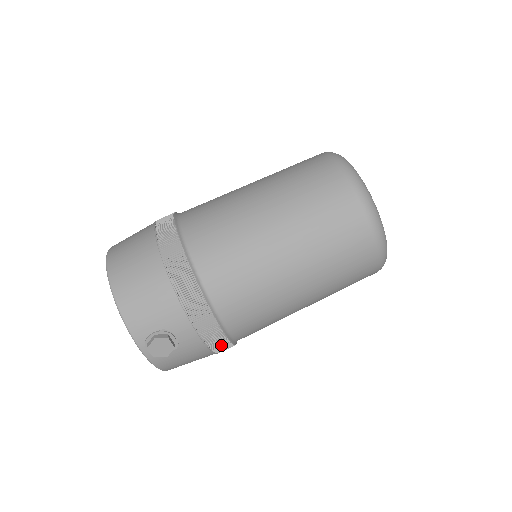
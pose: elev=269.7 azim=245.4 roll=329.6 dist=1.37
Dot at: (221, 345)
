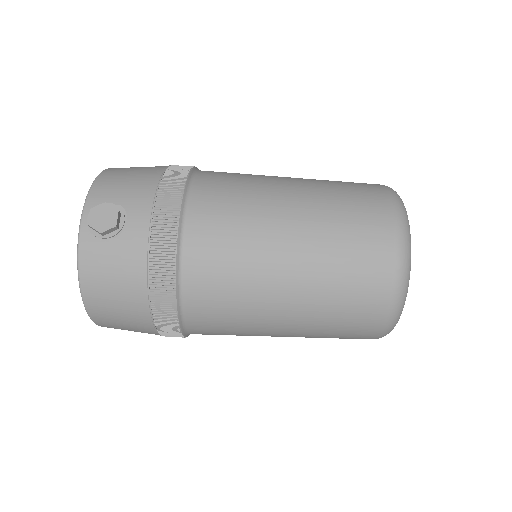
Dot at: (163, 272)
